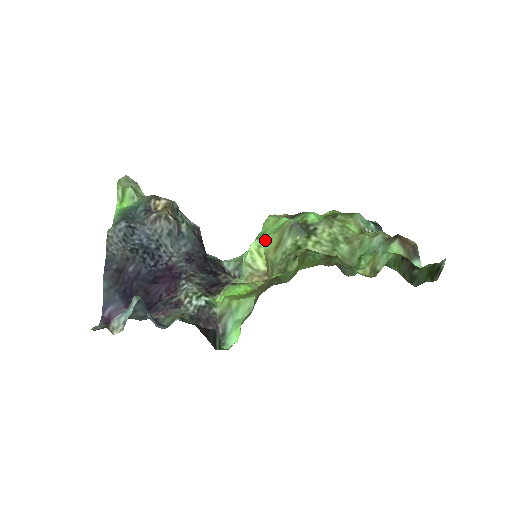
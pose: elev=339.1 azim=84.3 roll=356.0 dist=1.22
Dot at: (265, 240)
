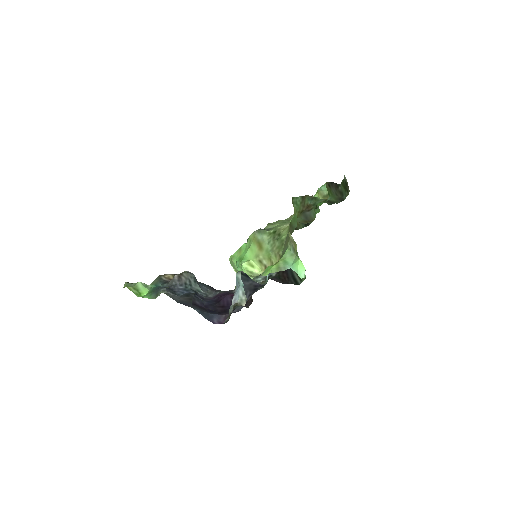
Dot at: (247, 256)
